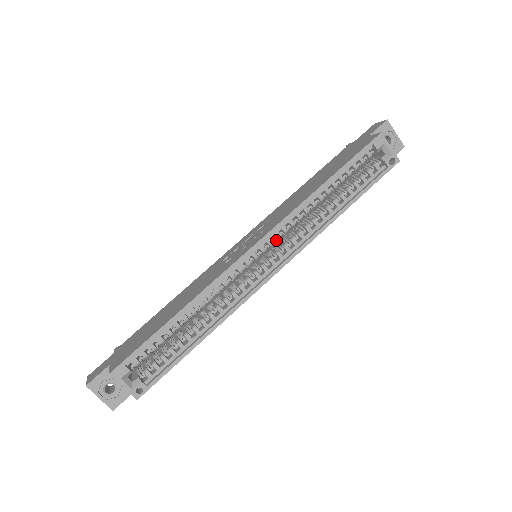
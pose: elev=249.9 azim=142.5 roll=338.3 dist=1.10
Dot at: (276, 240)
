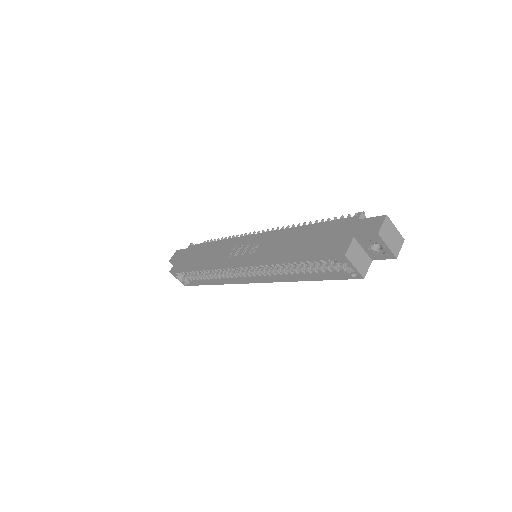
Dot at: (255, 267)
